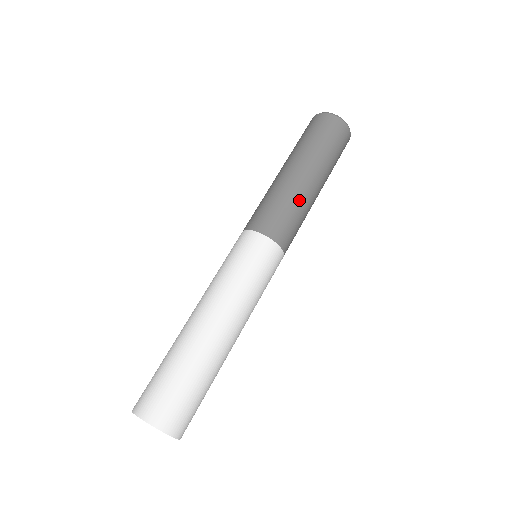
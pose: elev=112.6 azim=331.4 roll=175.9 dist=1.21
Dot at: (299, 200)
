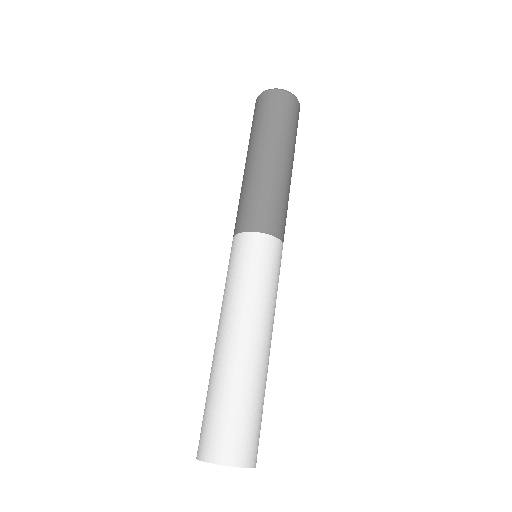
Dot at: (284, 189)
